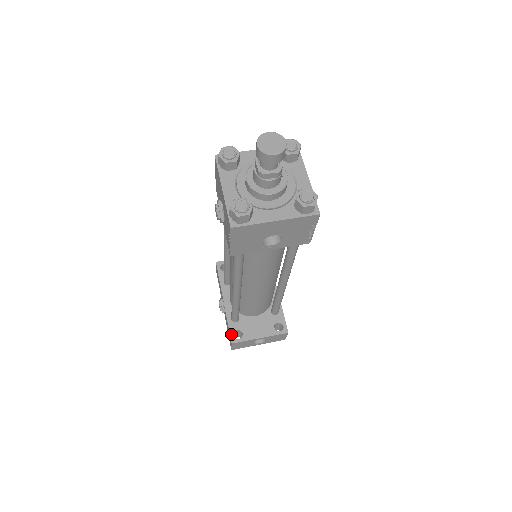
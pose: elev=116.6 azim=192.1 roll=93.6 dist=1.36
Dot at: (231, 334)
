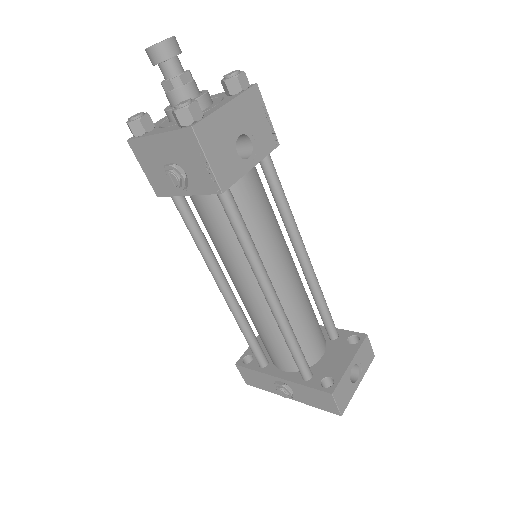
Dot at: (321, 389)
